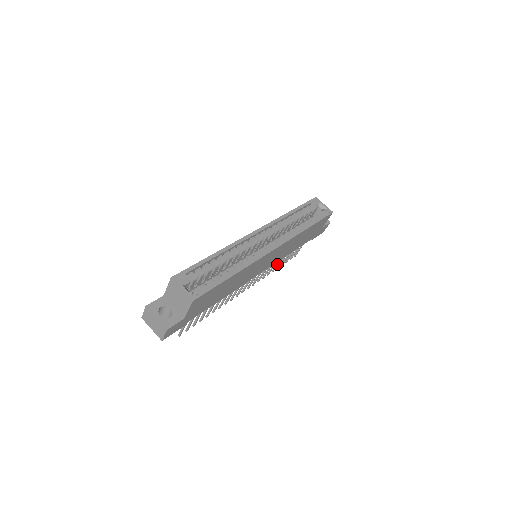
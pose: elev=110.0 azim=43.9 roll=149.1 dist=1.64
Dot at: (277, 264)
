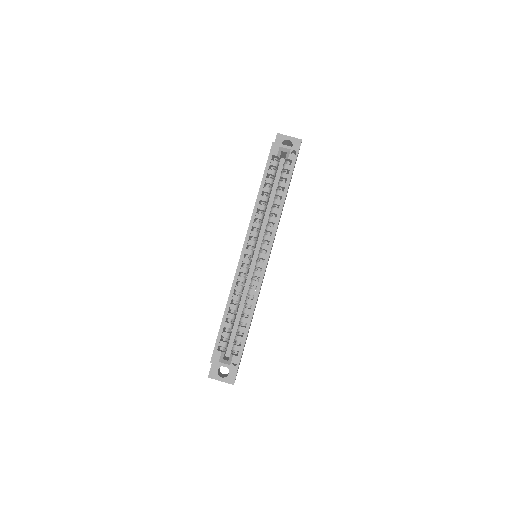
Dot at: occluded
